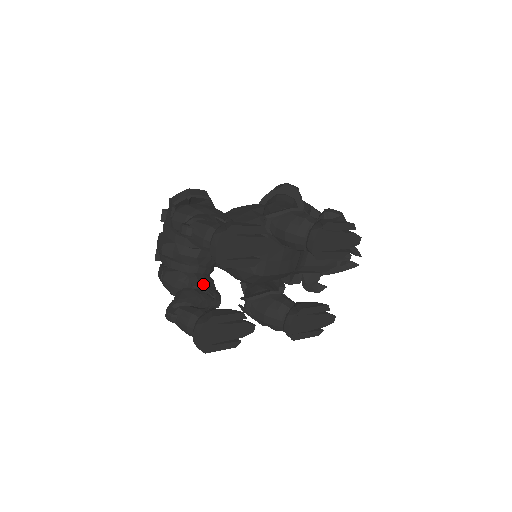
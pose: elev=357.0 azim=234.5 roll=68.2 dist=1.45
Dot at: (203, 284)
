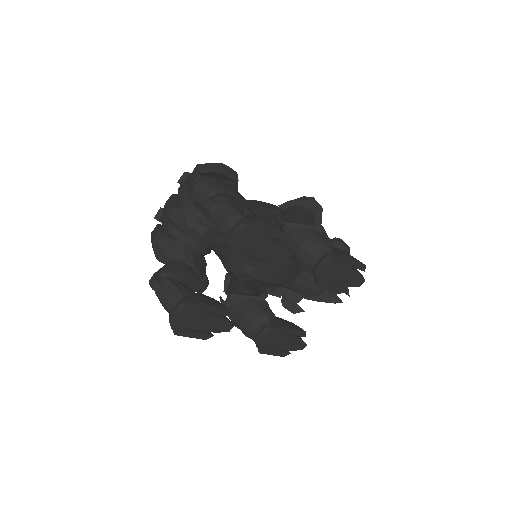
Dot at: (197, 263)
